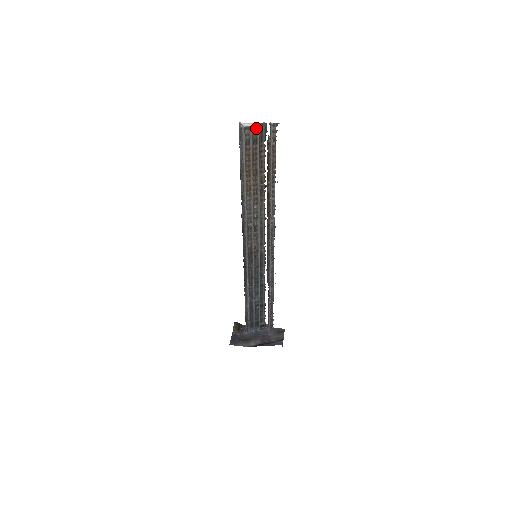
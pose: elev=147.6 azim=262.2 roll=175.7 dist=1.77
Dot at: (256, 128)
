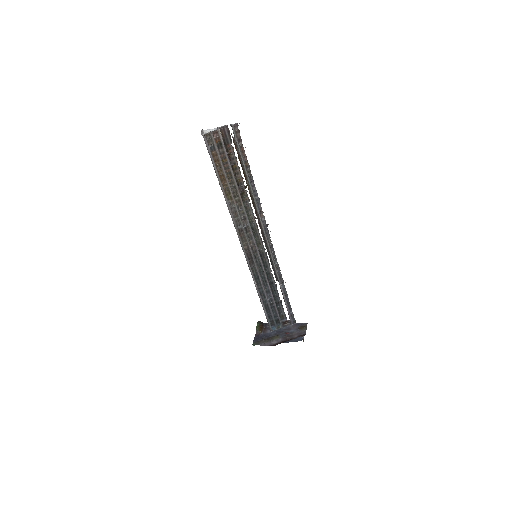
Dot at: (217, 133)
